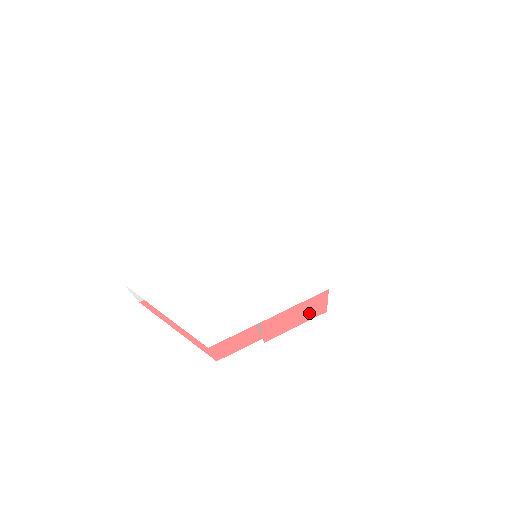
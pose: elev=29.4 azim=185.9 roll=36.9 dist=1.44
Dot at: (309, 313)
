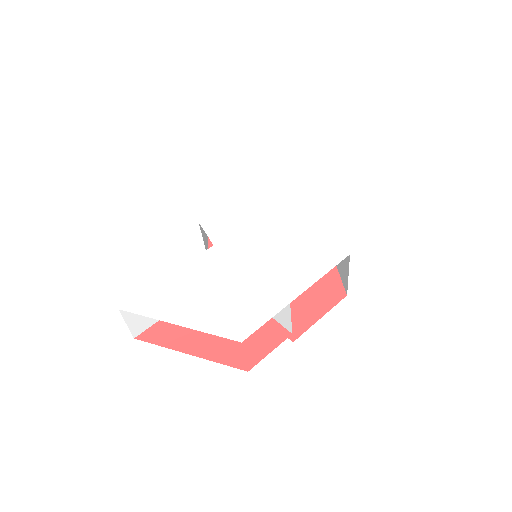
Dot at: (329, 301)
